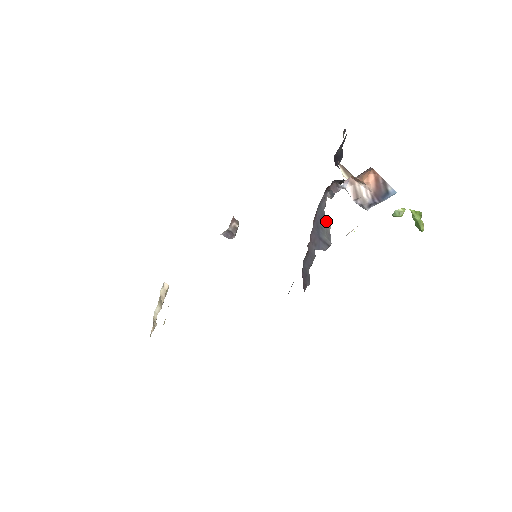
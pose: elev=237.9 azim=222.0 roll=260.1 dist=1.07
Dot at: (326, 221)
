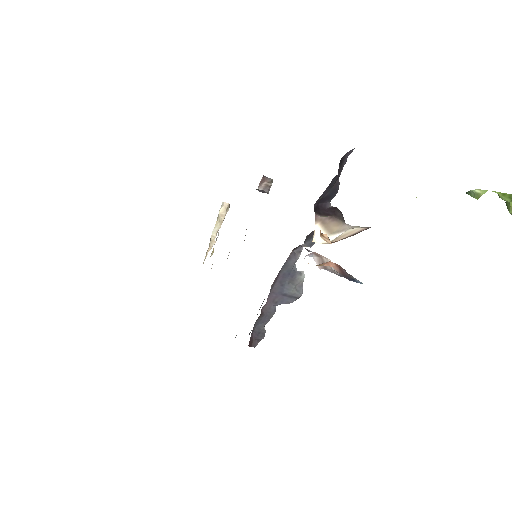
Dot at: (296, 275)
